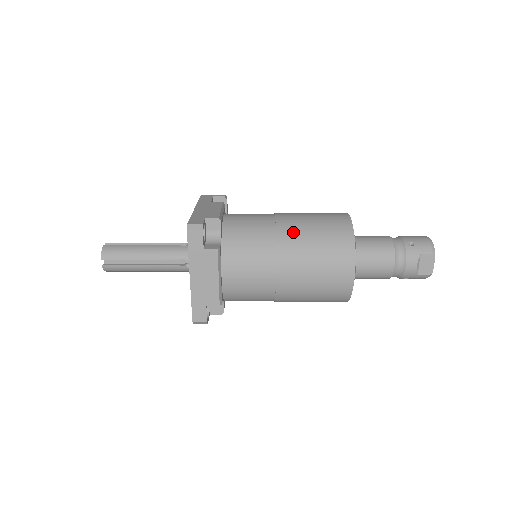
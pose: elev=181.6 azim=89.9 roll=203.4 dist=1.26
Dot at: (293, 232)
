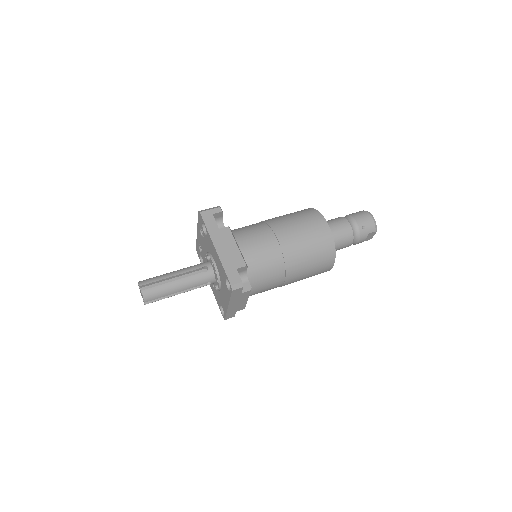
Dot at: (295, 255)
